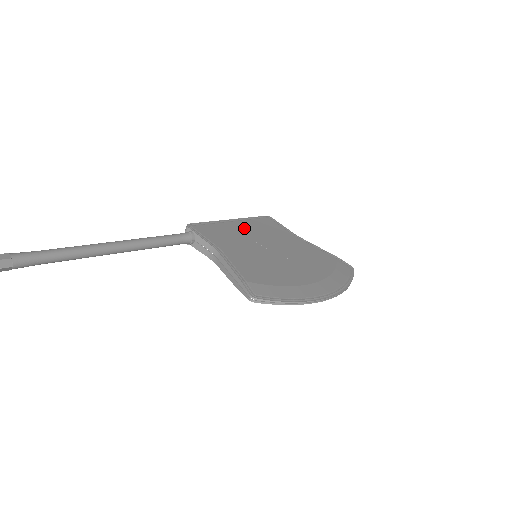
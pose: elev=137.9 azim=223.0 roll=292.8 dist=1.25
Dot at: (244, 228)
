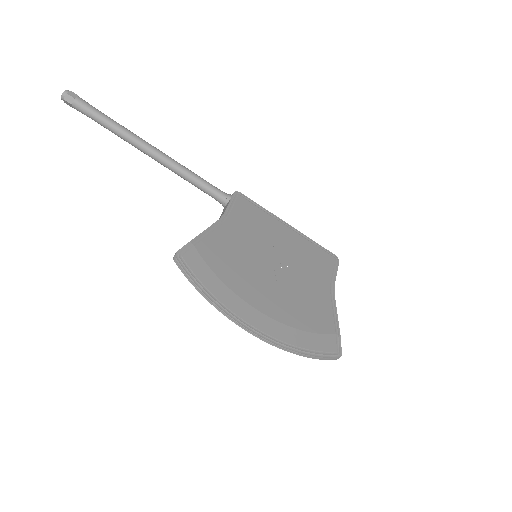
Dot at: (287, 237)
